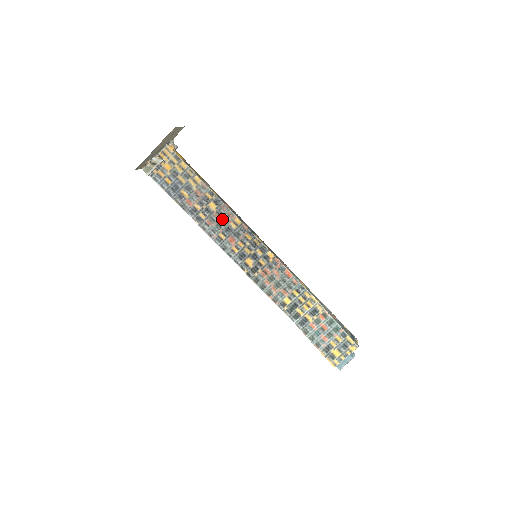
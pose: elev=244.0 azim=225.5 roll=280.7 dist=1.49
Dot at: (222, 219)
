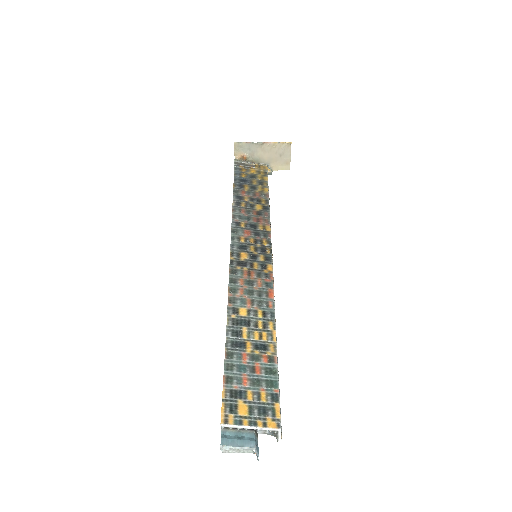
Dot at: (256, 218)
